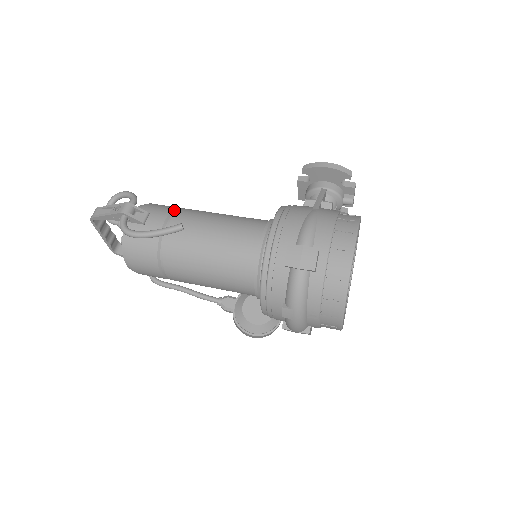
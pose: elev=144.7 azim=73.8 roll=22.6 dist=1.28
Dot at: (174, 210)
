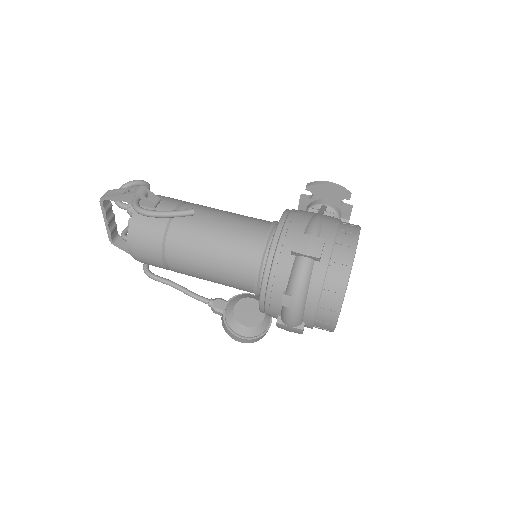
Dot at: (184, 202)
